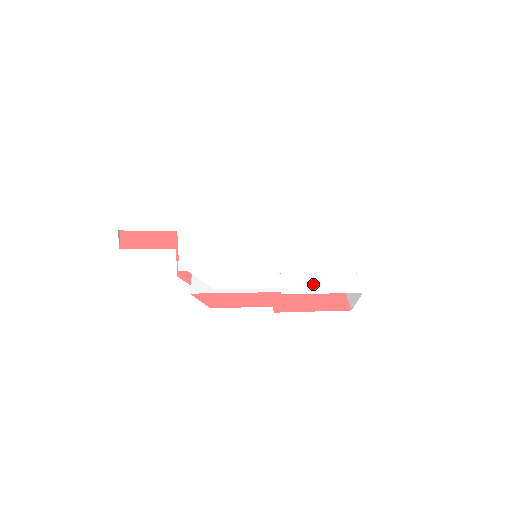
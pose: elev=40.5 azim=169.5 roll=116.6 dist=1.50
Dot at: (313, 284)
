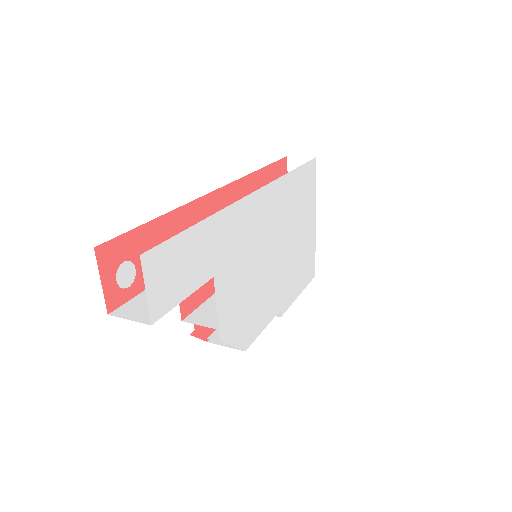
Dot at: (297, 287)
